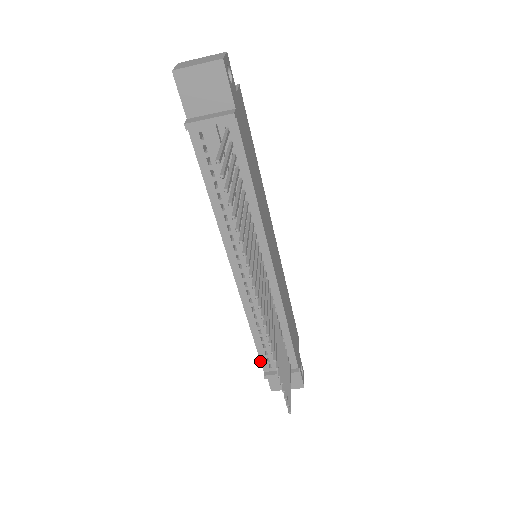
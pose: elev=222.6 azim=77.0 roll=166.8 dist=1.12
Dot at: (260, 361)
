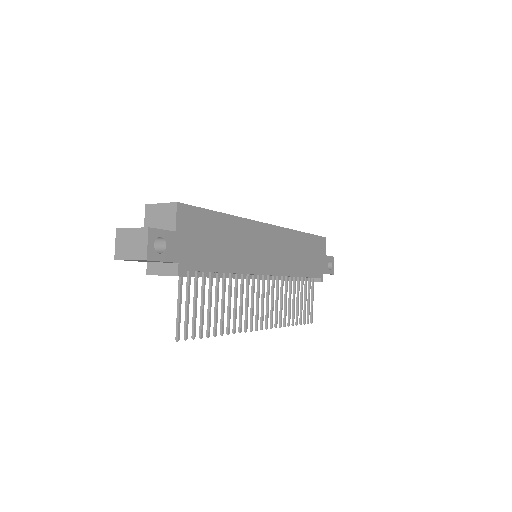
Dot at: occluded
